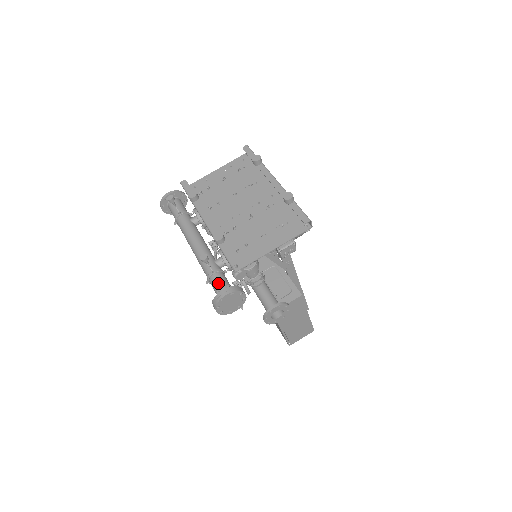
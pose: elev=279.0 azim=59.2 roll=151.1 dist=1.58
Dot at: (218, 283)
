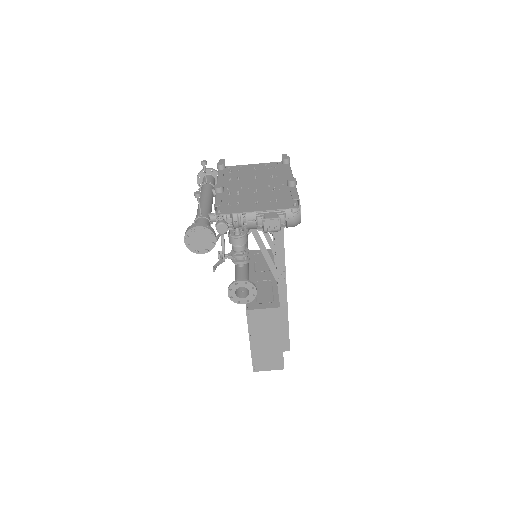
Dot at: occluded
